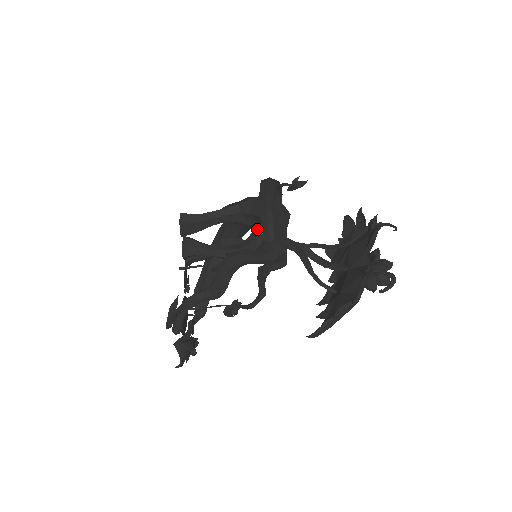
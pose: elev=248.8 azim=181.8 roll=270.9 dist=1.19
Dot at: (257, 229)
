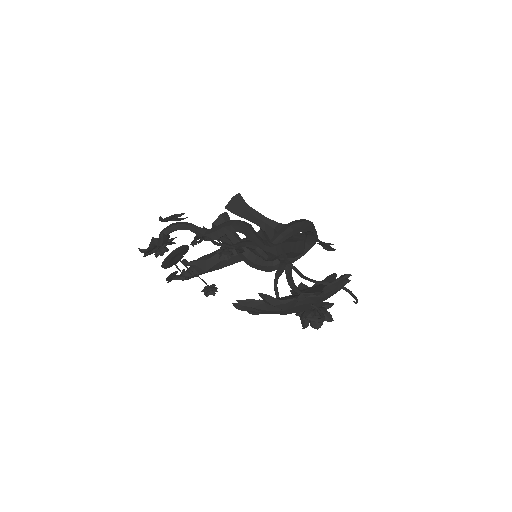
Dot at: occluded
